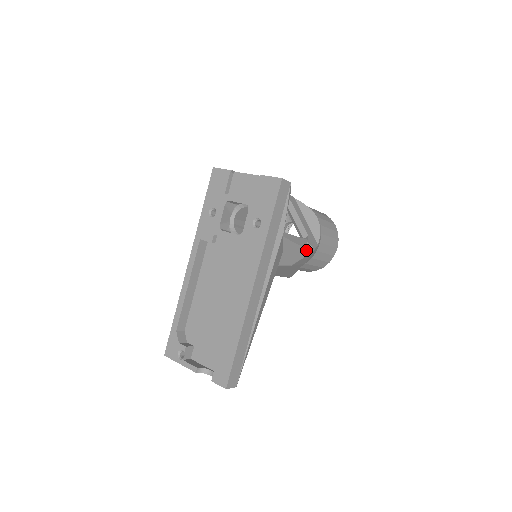
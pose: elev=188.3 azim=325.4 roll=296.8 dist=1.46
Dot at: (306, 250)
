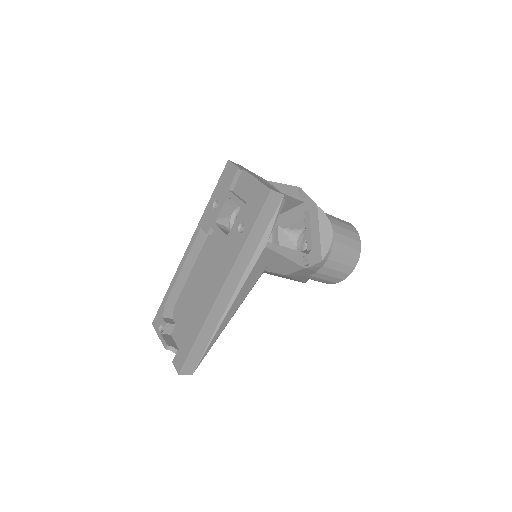
Dot at: (298, 265)
